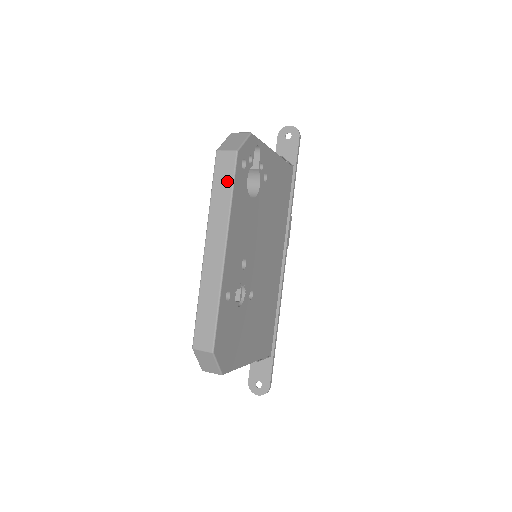
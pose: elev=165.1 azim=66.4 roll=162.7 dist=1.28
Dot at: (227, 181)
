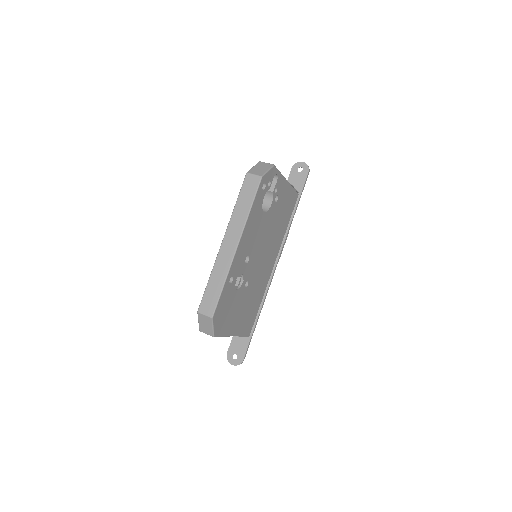
Dot at: (250, 196)
